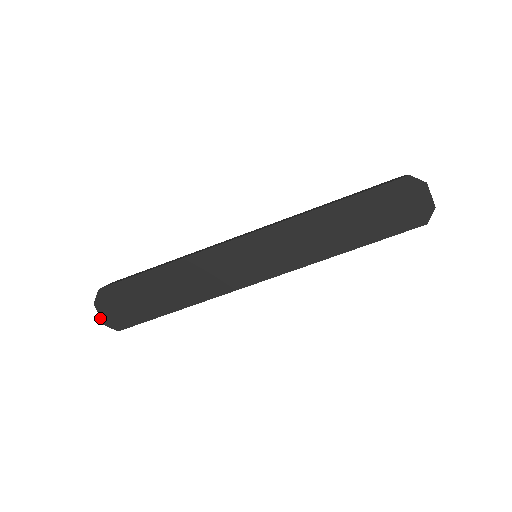
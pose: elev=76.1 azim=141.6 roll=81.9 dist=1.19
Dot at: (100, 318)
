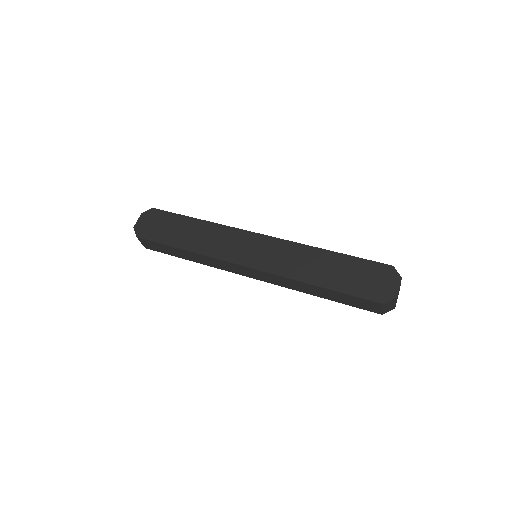
Dot at: (136, 223)
